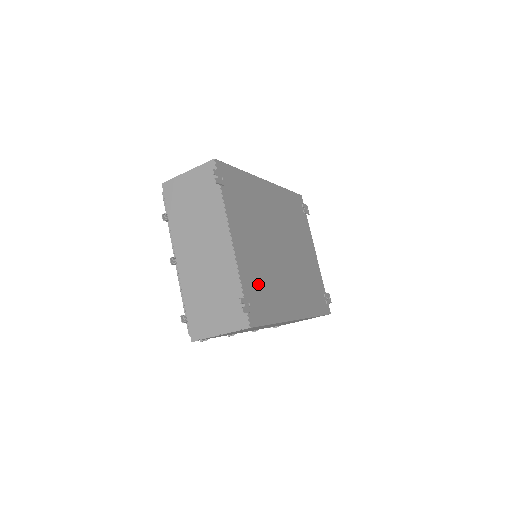
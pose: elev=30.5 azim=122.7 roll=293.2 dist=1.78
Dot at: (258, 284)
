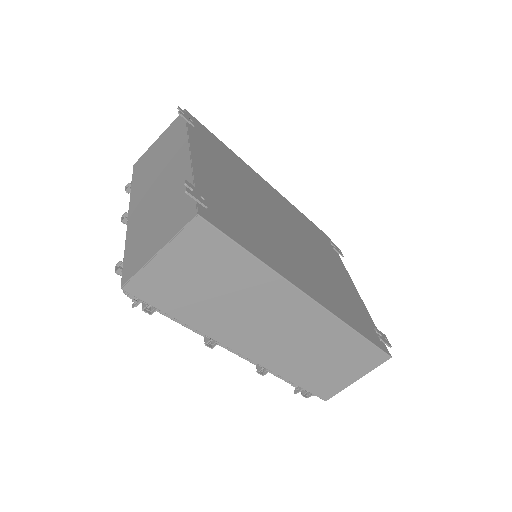
Dot at: (230, 208)
